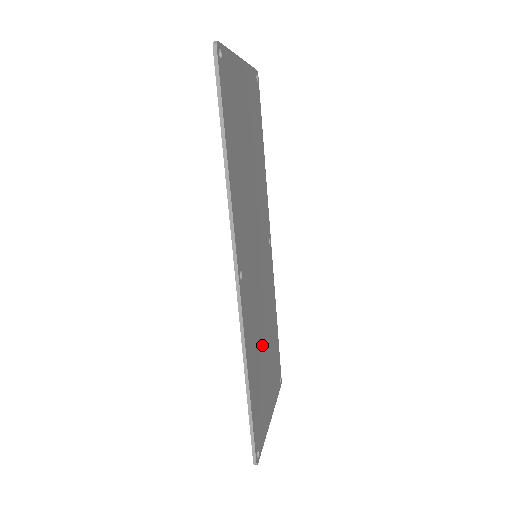
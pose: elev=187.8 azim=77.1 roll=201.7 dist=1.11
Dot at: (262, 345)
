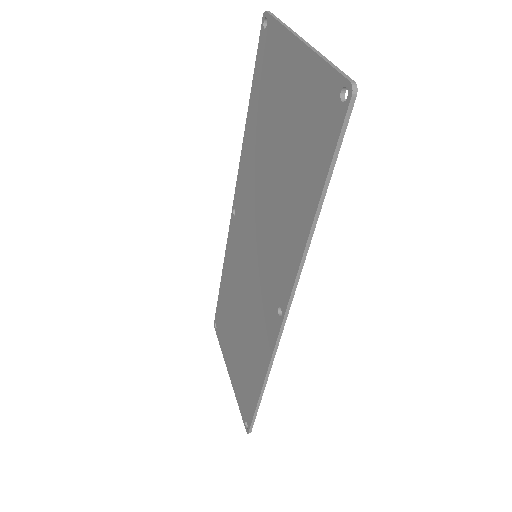
Dot at: occluded
